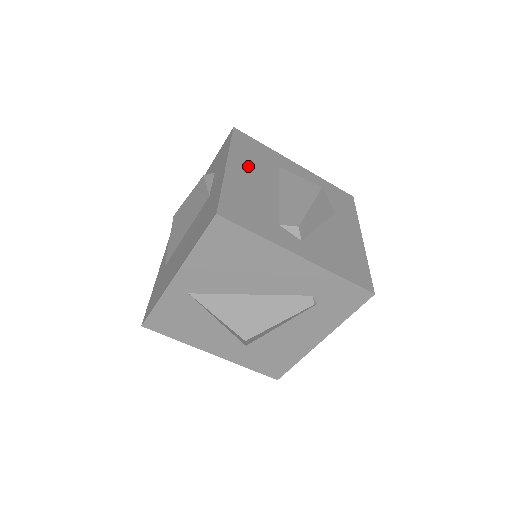
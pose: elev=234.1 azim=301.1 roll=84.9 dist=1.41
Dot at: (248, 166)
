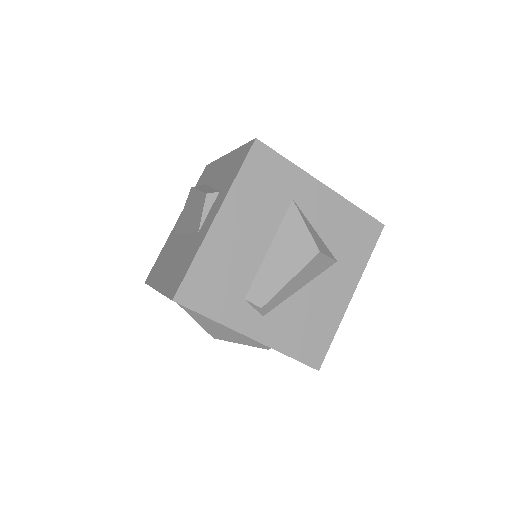
Dot at: (245, 212)
